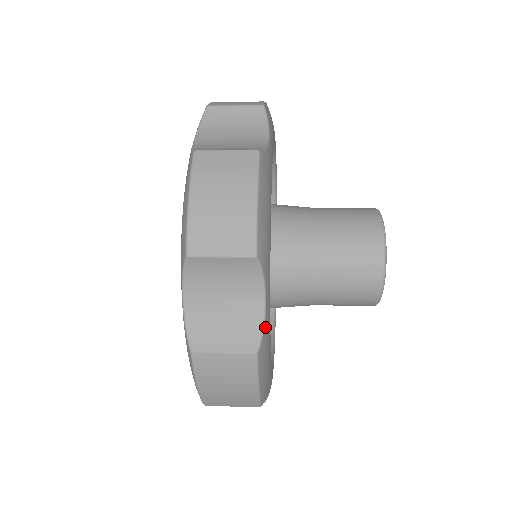
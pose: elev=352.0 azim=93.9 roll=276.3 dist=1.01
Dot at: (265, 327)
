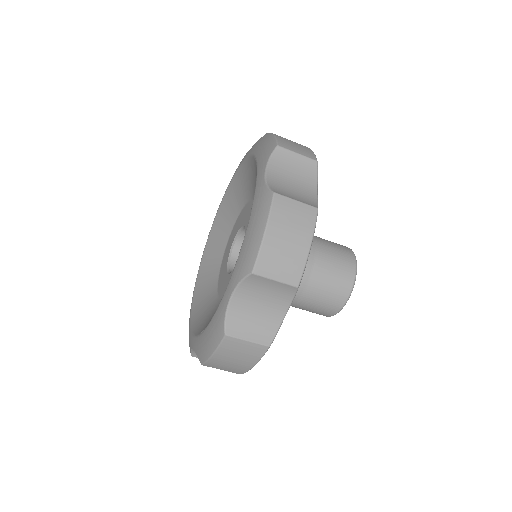
Dot at: occluded
